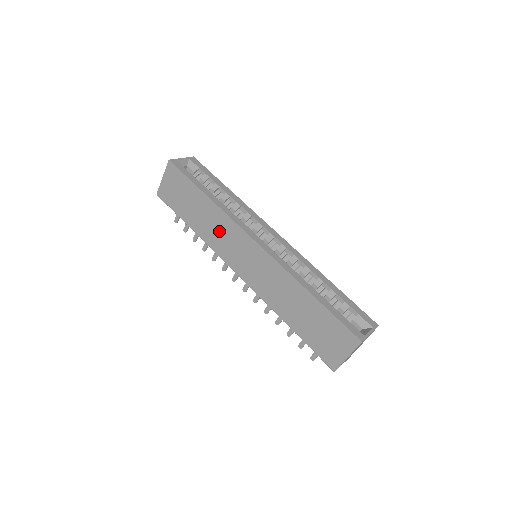
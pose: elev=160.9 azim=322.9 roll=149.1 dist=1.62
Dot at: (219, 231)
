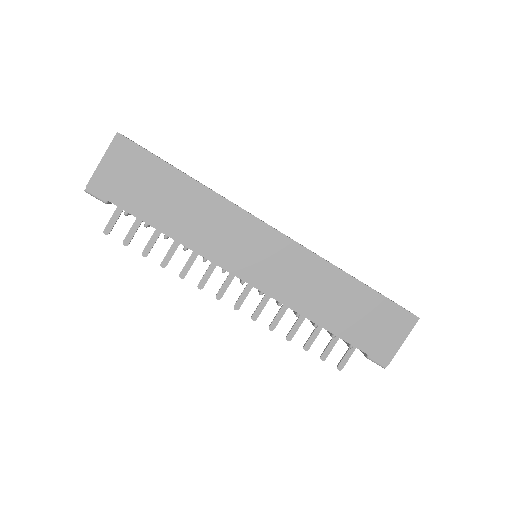
Dot at: (214, 226)
